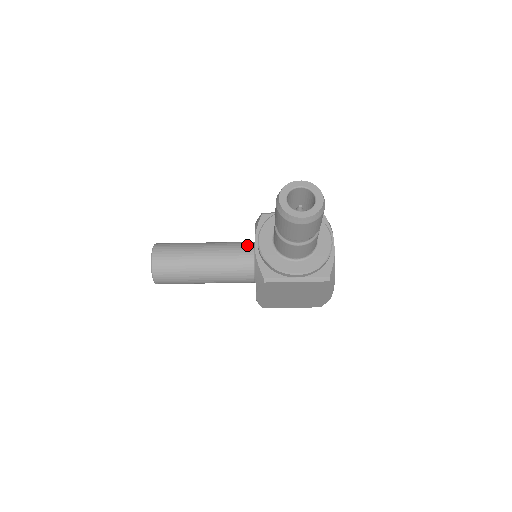
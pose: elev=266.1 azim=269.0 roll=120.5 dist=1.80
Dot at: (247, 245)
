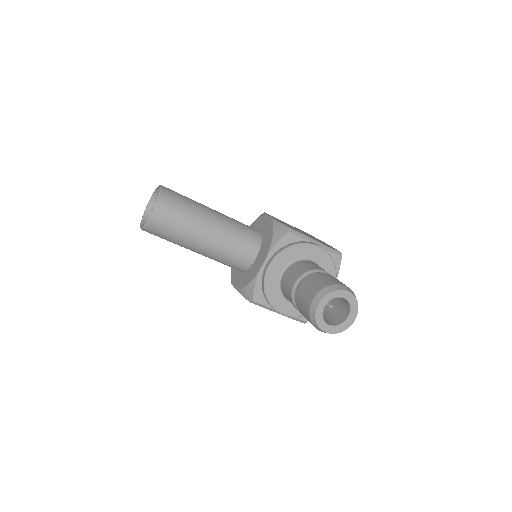
Dot at: (254, 244)
